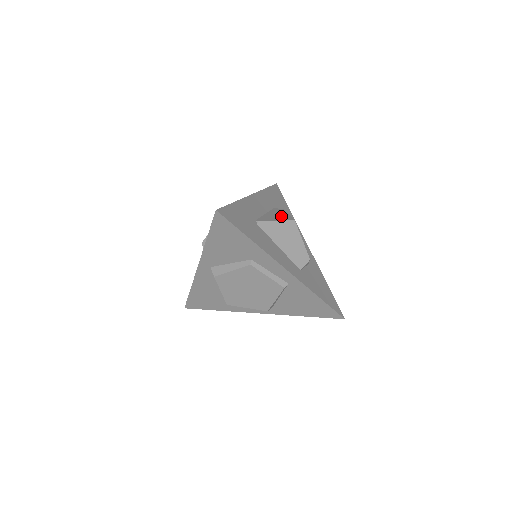
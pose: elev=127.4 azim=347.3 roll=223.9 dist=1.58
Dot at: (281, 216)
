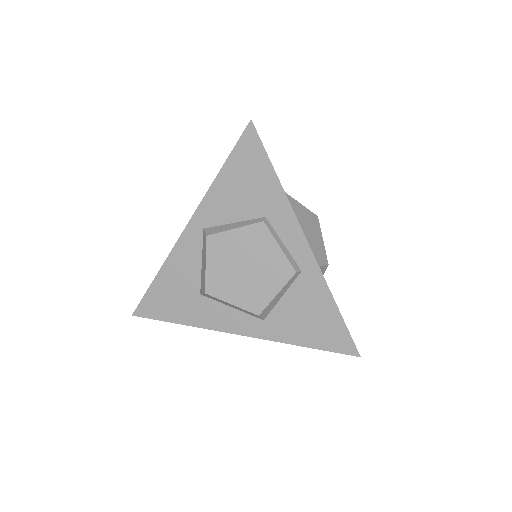
Dot at: occluded
